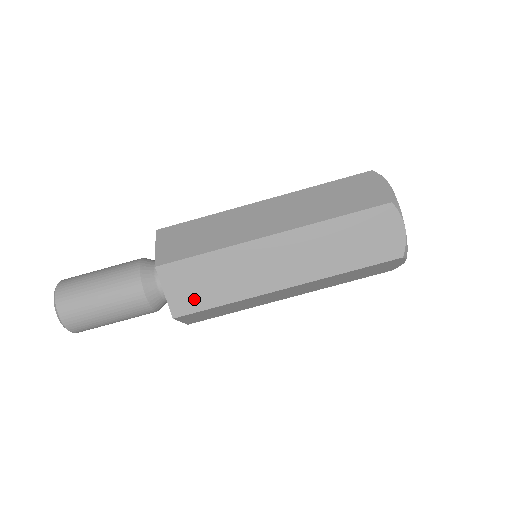
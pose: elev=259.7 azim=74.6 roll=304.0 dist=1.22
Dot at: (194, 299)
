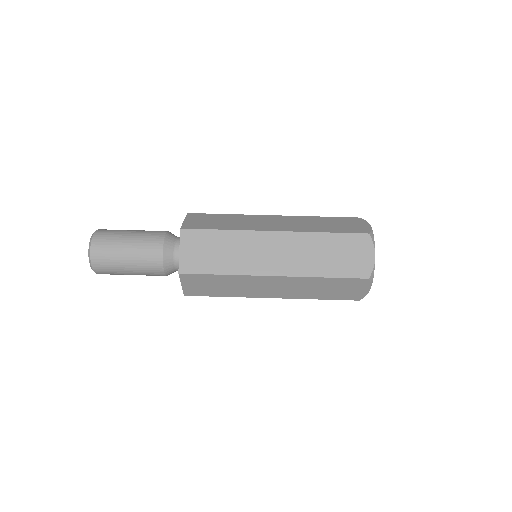
Dot at: (200, 263)
